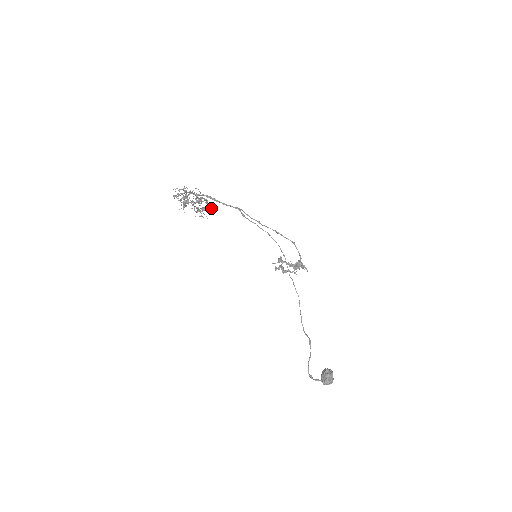
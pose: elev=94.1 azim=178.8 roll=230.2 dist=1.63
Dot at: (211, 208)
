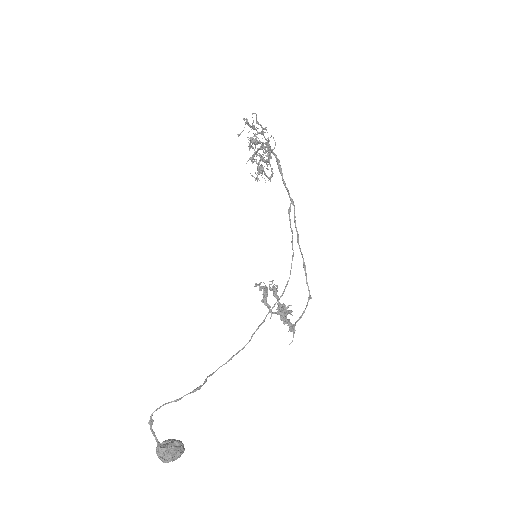
Dot at: occluded
